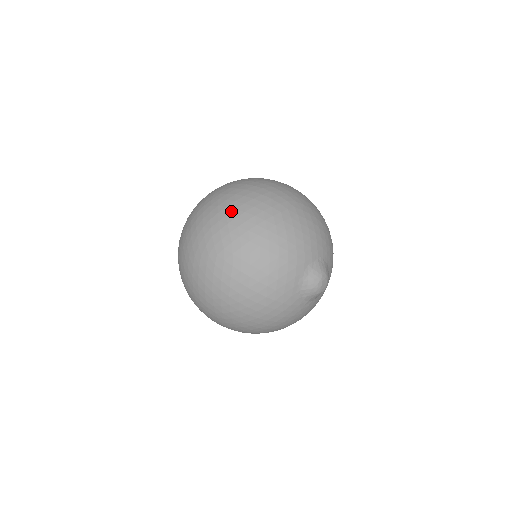
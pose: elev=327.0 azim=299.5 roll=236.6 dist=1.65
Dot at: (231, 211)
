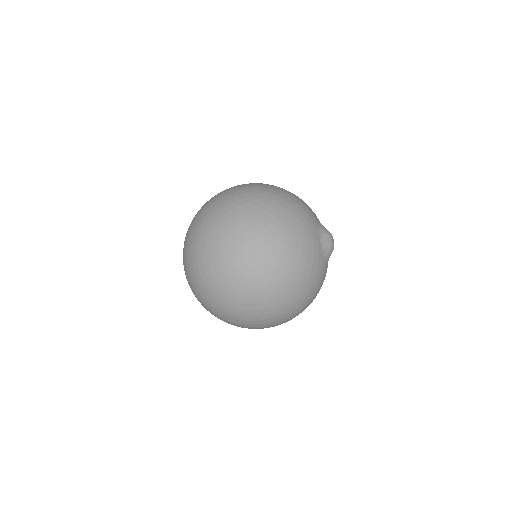
Dot at: occluded
